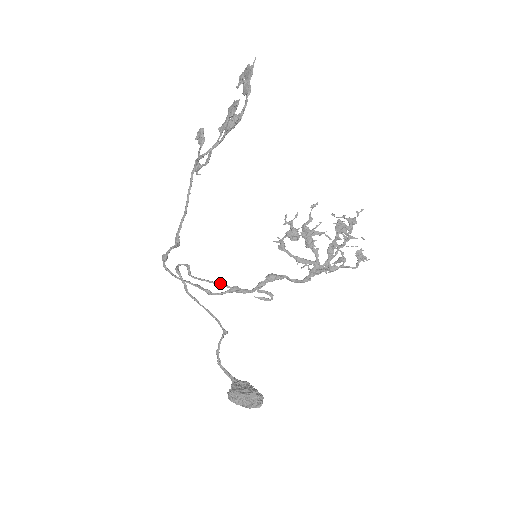
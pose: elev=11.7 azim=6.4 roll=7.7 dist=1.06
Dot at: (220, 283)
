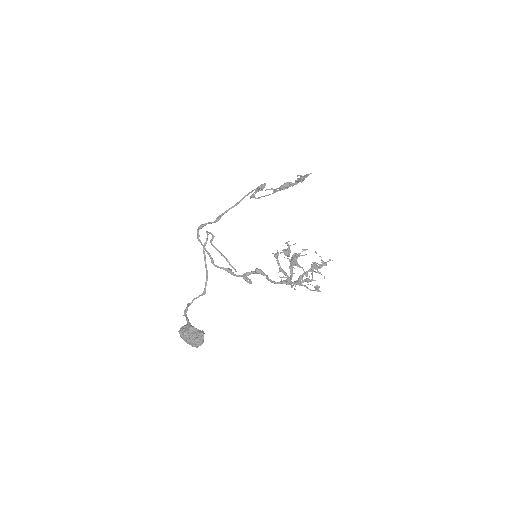
Dot at: (225, 257)
